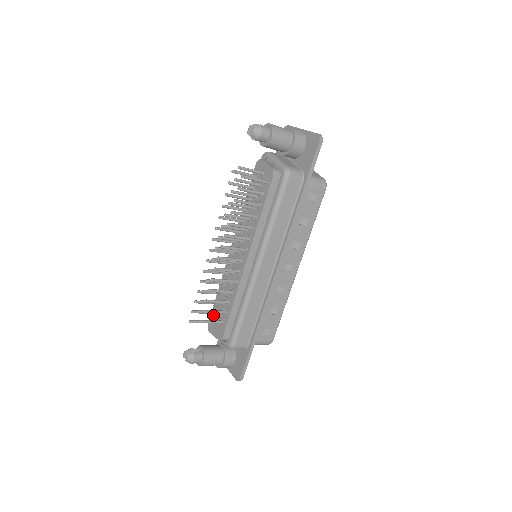
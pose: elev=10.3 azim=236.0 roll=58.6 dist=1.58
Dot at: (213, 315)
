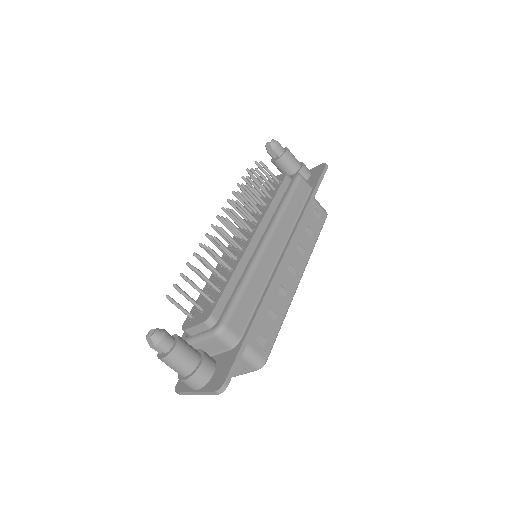
Dot at: (194, 310)
